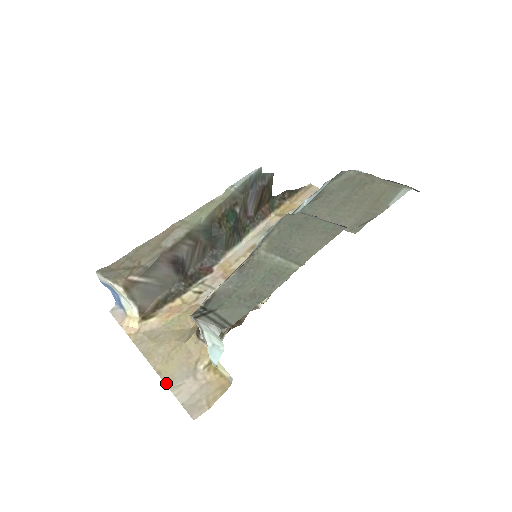
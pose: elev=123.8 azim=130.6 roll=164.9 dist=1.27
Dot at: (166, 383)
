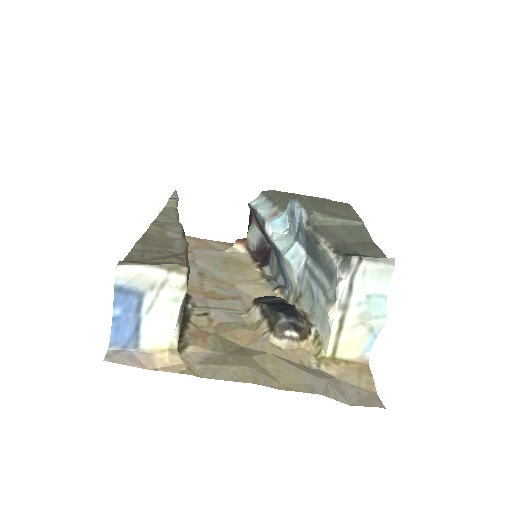
Dot at: (311, 392)
